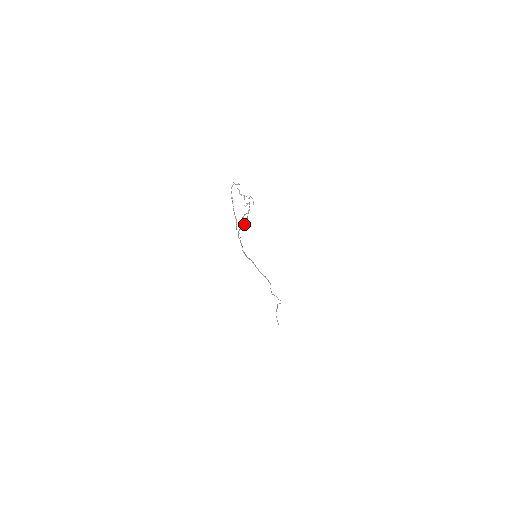
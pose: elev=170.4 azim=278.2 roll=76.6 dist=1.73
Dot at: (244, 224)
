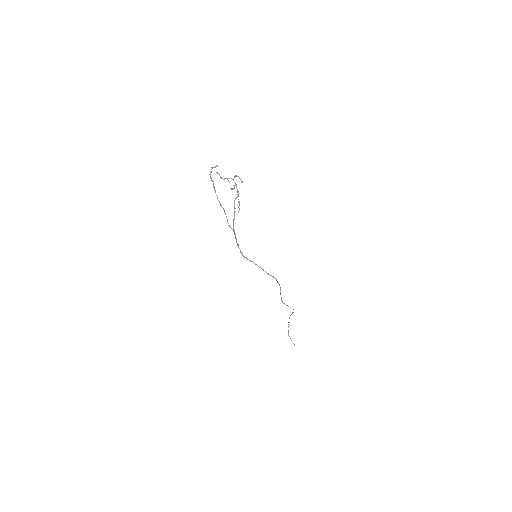
Dot at: (238, 211)
